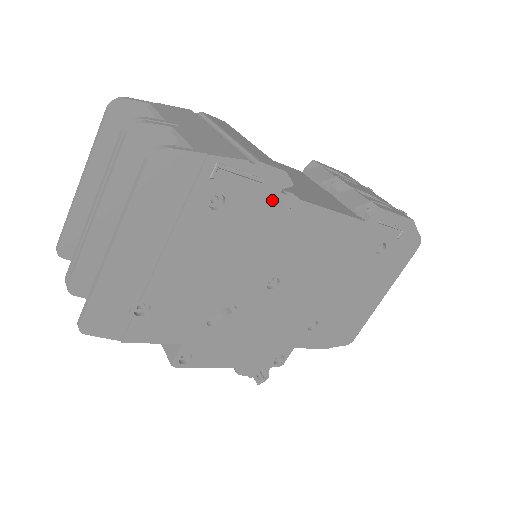
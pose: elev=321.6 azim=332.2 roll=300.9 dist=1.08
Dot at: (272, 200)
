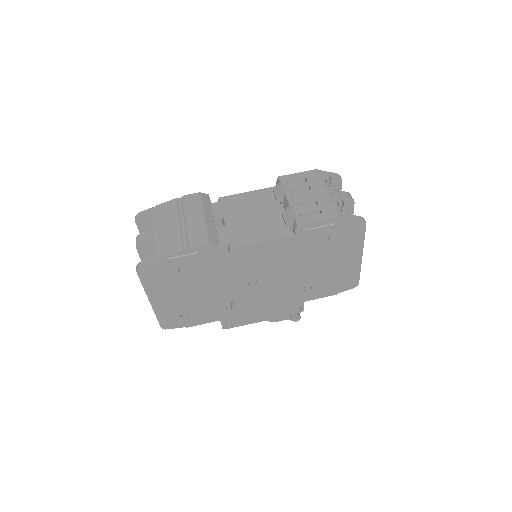
Dot at: (213, 256)
